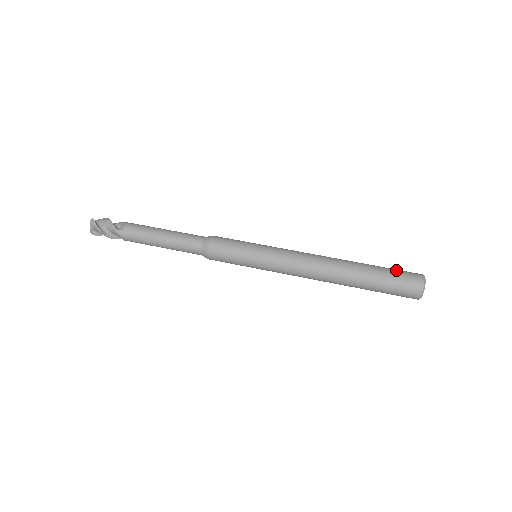
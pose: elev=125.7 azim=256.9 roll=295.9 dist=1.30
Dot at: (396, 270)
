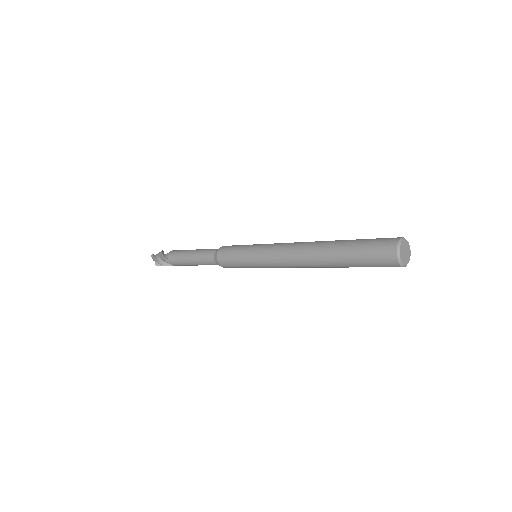
Dot at: occluded
